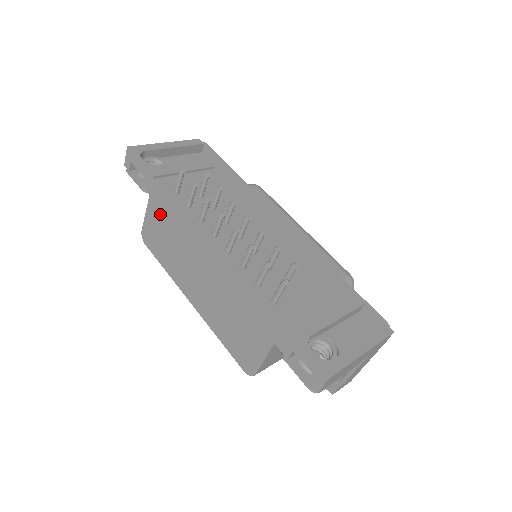
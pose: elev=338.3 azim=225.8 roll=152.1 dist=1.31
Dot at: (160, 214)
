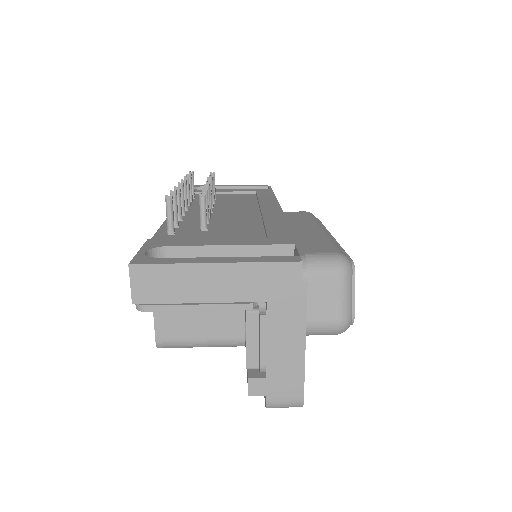
Dot at: occluded
